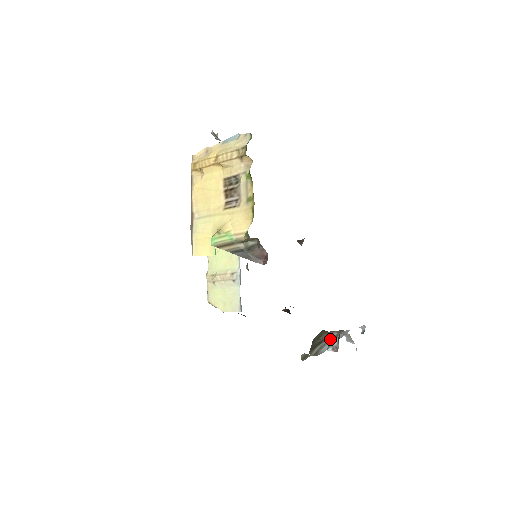
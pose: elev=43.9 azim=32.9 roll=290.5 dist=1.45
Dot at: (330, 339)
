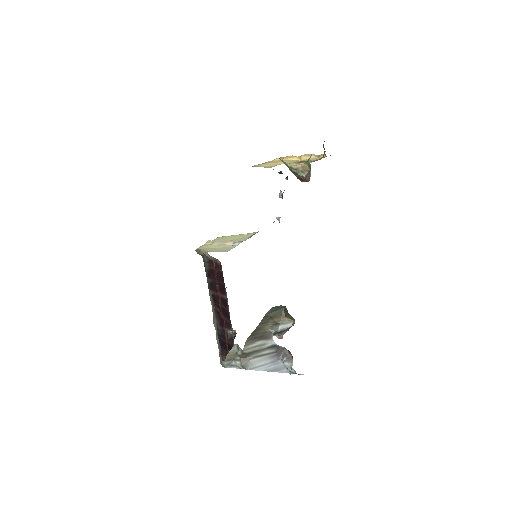
Dot at: (279, 332)
